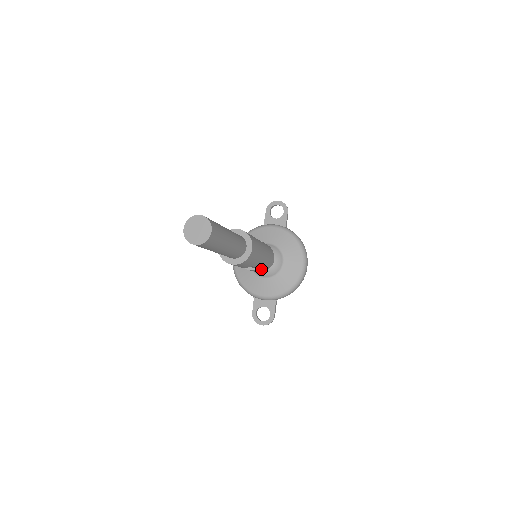
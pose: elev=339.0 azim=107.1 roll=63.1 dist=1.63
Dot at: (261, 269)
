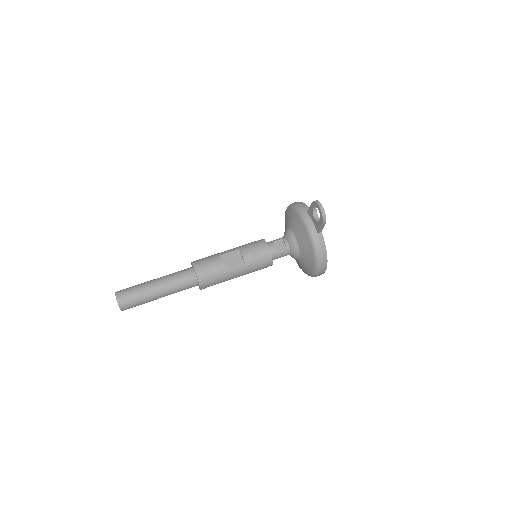
Dot at: occluded
